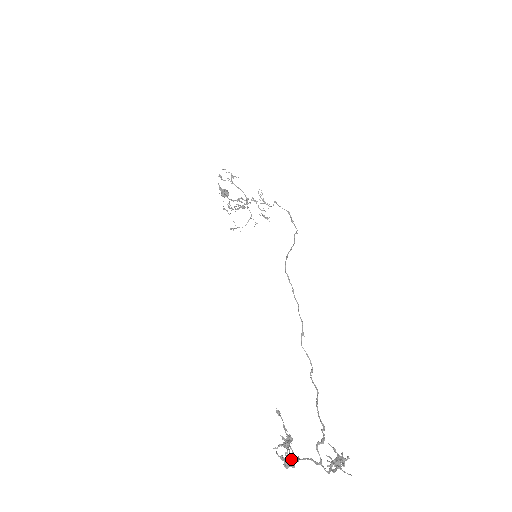
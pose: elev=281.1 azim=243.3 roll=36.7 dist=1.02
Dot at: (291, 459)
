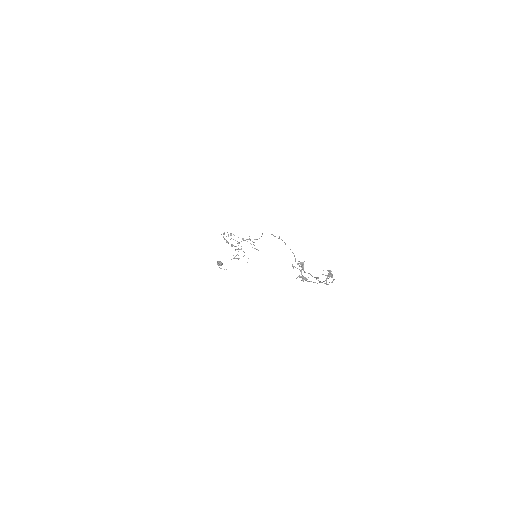
Dot at: (305, 278)
